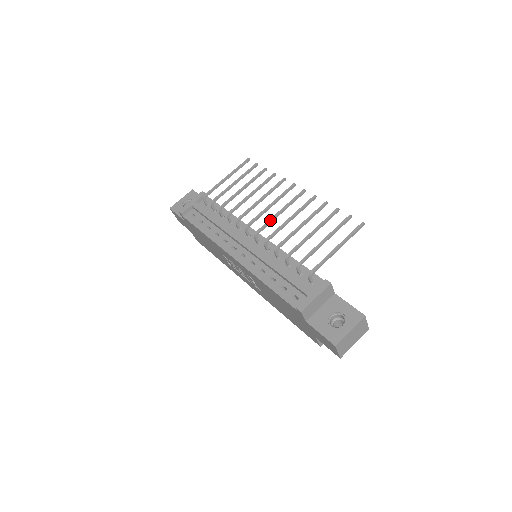
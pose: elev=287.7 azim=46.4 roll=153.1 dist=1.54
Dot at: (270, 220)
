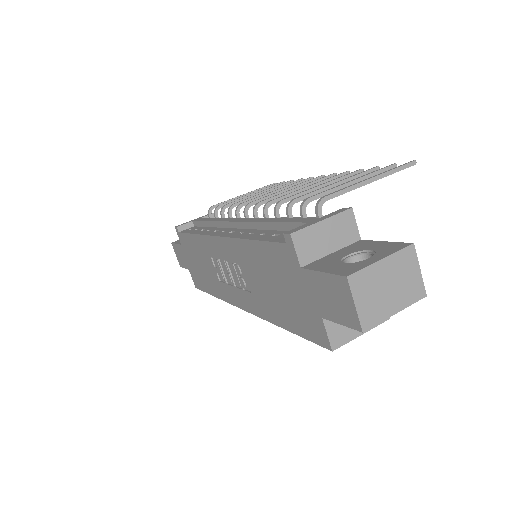
Dot at: (279, 194)
